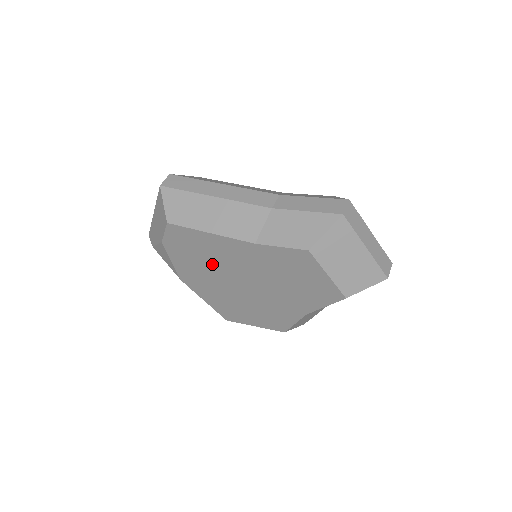
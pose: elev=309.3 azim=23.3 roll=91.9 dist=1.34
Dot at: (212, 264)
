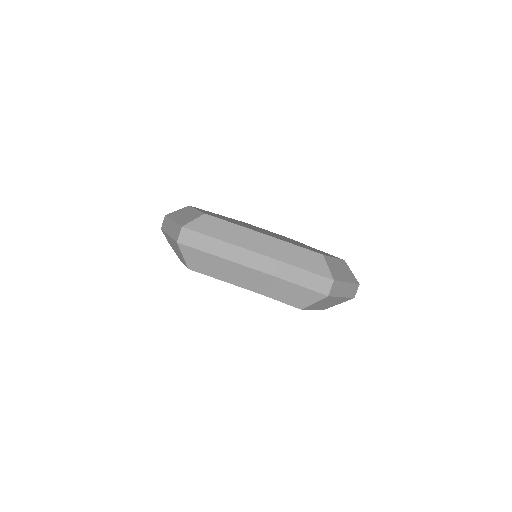
Dot at: occluded
